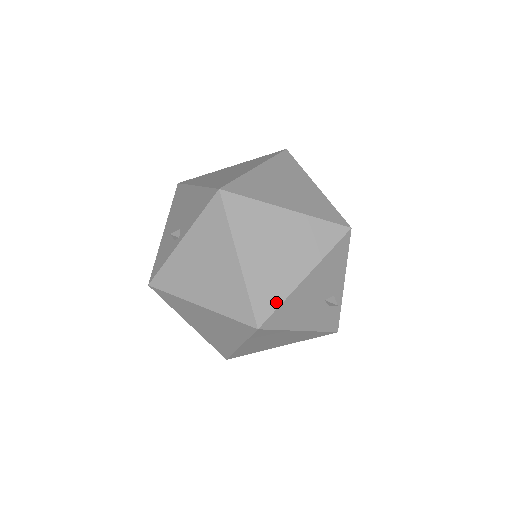
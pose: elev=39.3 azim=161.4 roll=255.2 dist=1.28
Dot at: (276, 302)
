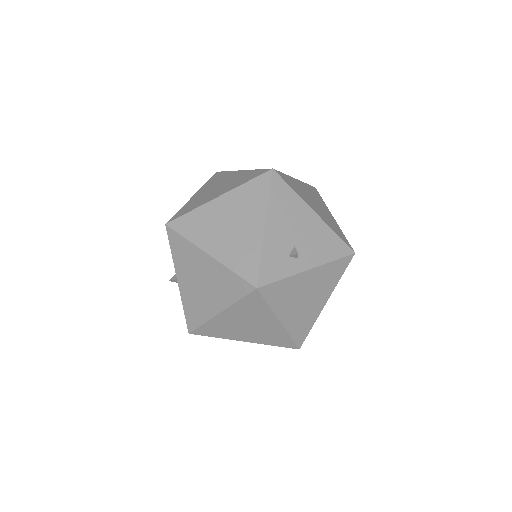
Dot at: (292, 187)
